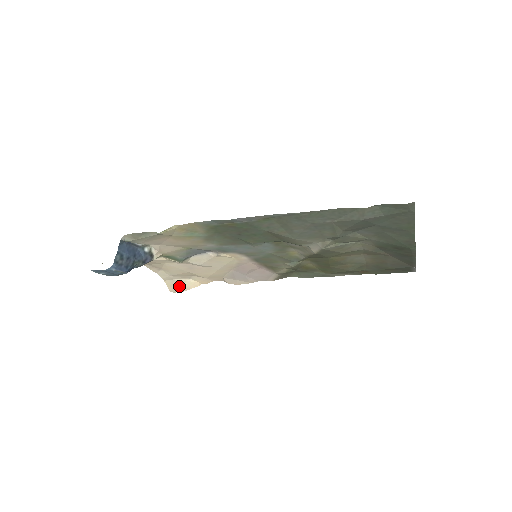
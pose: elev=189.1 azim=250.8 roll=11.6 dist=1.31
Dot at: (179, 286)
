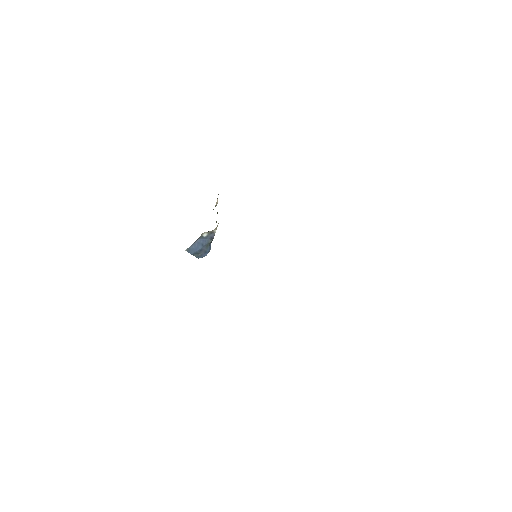
Dot at: occluded
